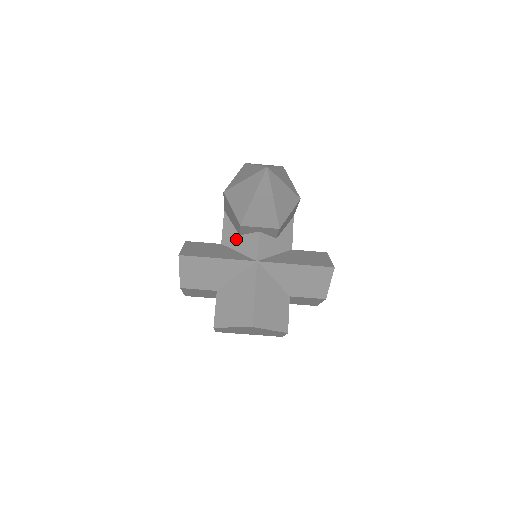
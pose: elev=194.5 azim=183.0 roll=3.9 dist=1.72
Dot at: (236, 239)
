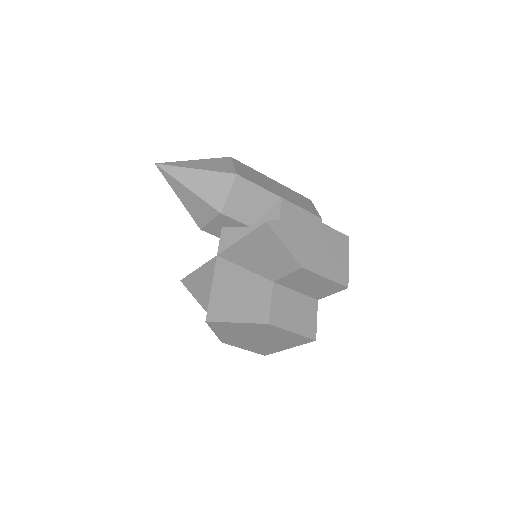
Dot at: occluded
